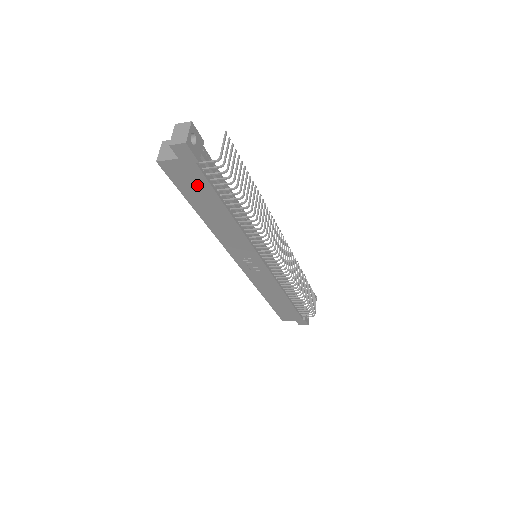
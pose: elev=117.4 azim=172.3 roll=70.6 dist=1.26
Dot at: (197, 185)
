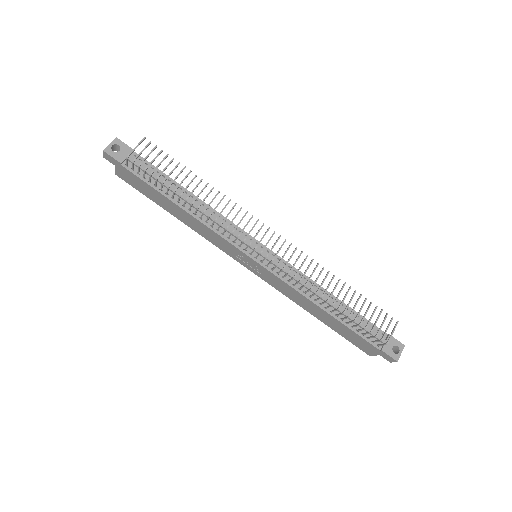
Dot at: (142, 185)
